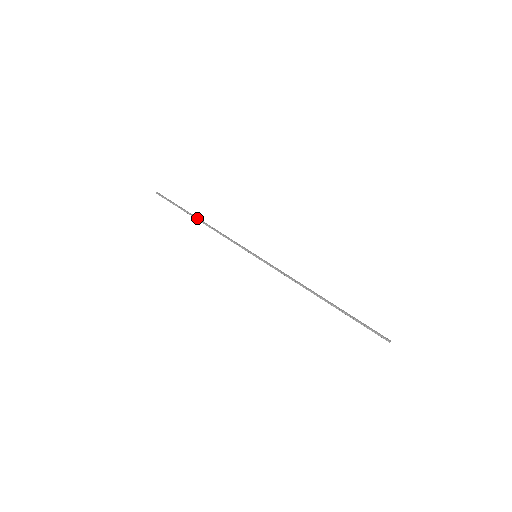
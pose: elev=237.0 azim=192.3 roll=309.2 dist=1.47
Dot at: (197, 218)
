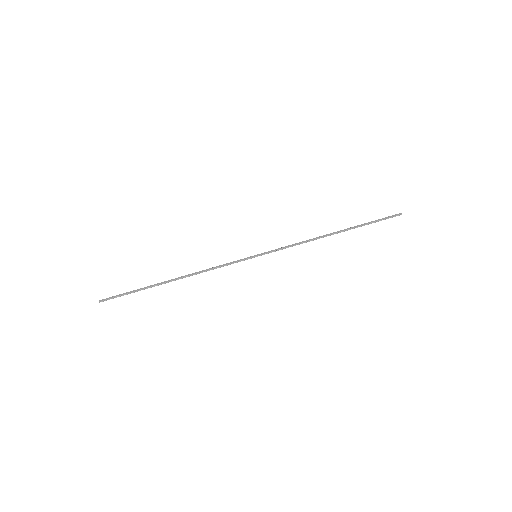
Dot at: (170, 281)
